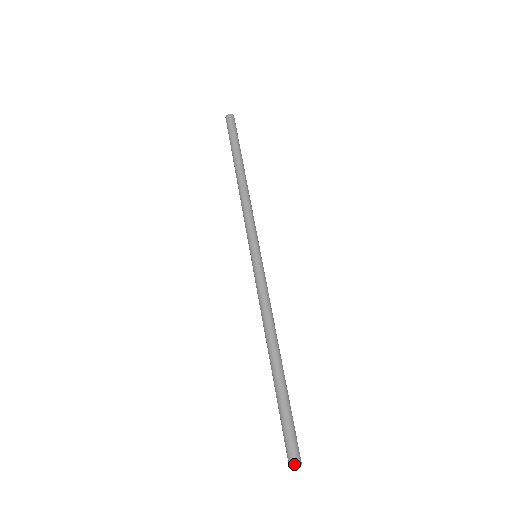
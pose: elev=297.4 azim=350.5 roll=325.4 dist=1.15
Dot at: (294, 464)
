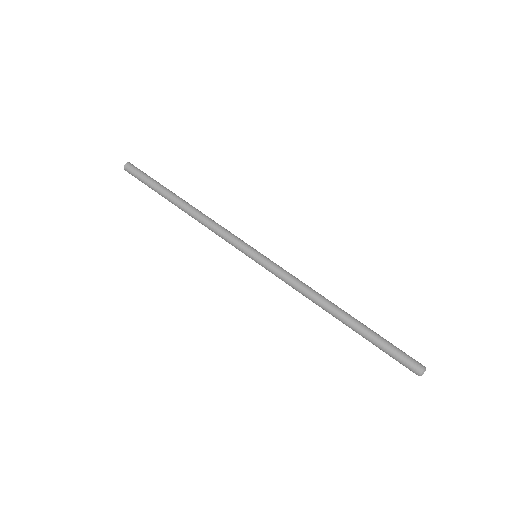
Dot at: (419, 374)
